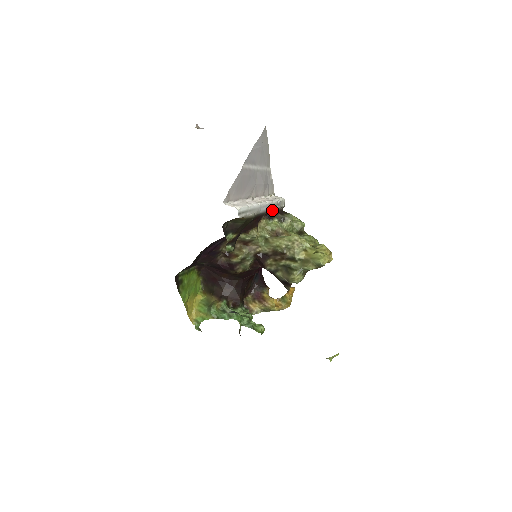
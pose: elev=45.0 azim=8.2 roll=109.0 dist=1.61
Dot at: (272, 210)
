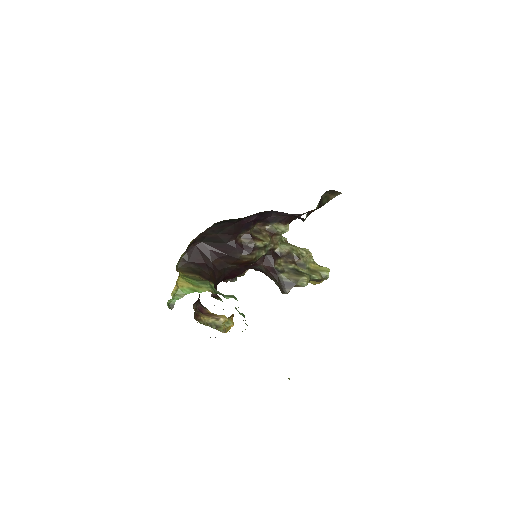
Dot at: occluded
